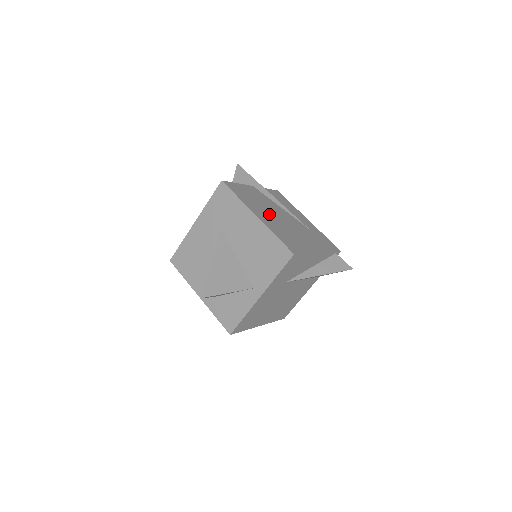
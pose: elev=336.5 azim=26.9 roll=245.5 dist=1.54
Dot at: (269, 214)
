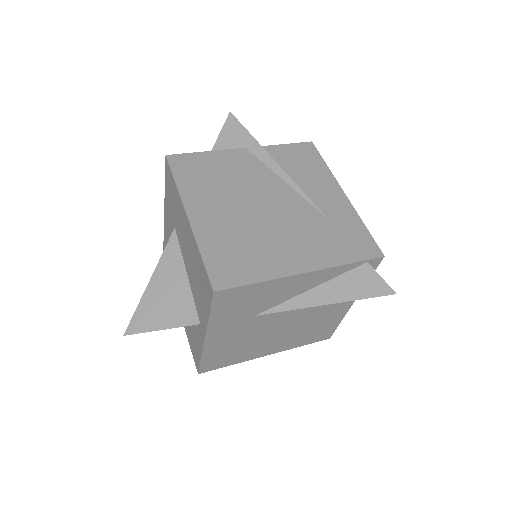
Dot at: (230, 205)
